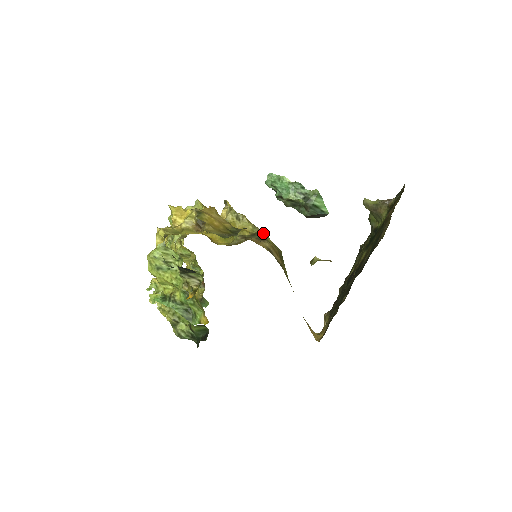
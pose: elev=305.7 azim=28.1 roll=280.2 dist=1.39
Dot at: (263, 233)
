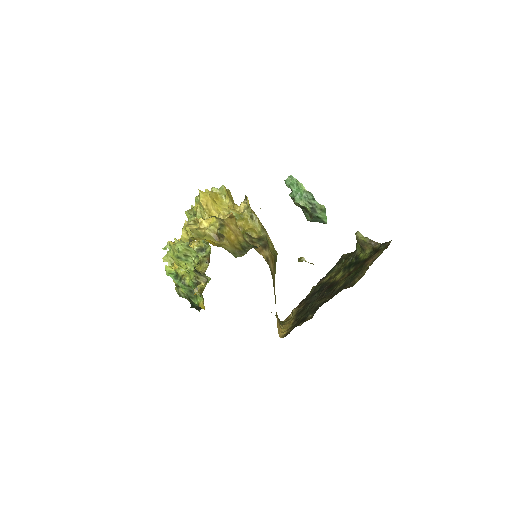
Dot at: (268, 238)
